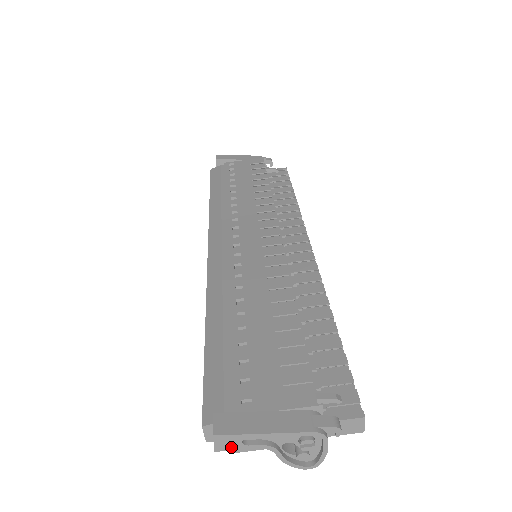
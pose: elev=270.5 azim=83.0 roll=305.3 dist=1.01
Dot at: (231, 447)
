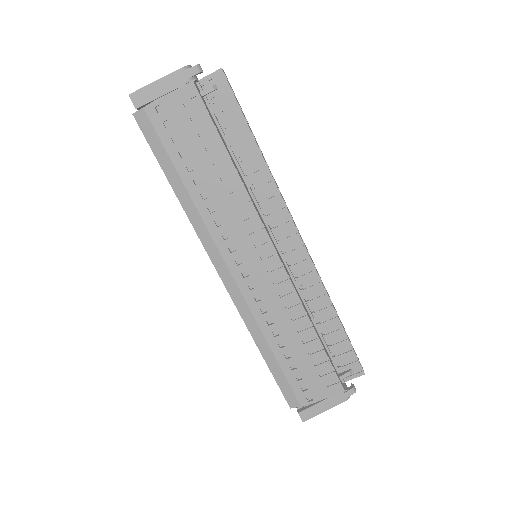
Dot at: occluded
